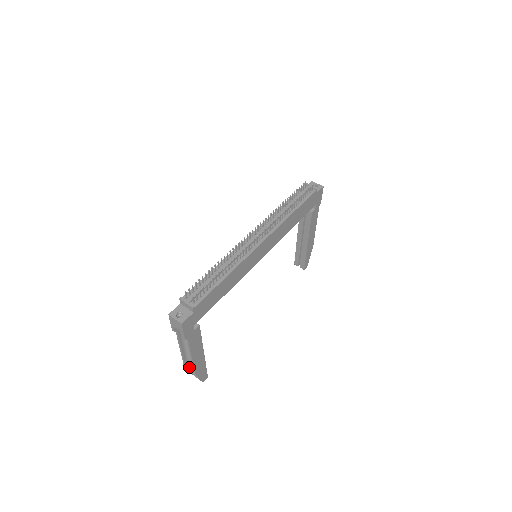
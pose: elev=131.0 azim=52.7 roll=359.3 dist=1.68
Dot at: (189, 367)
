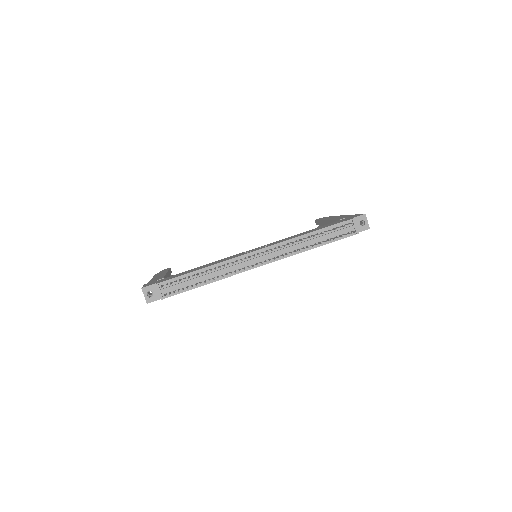
Dot at: occluded
